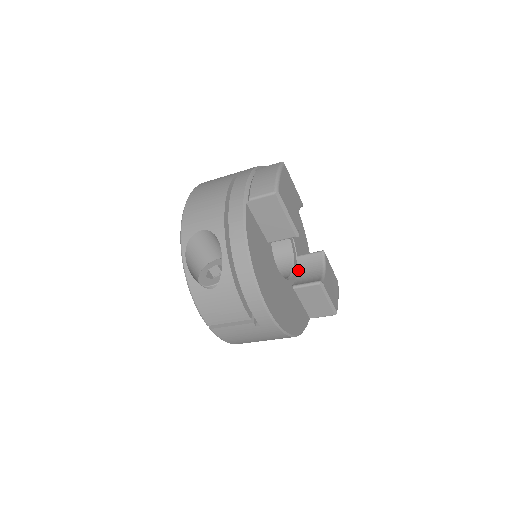
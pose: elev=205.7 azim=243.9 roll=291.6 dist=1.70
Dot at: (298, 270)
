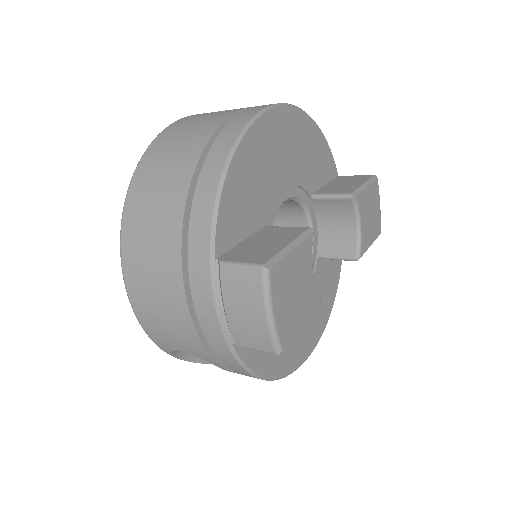
Dot at: (318, 218)
